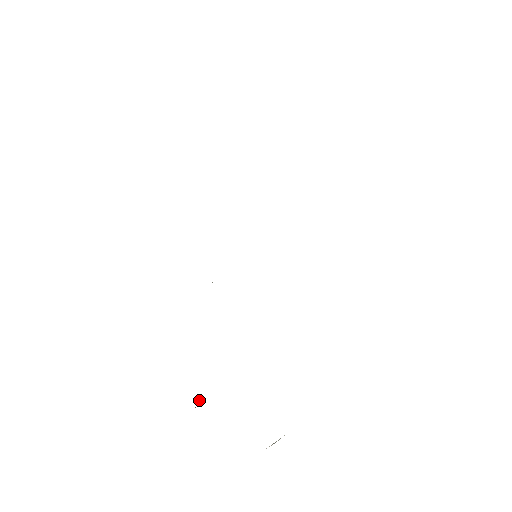
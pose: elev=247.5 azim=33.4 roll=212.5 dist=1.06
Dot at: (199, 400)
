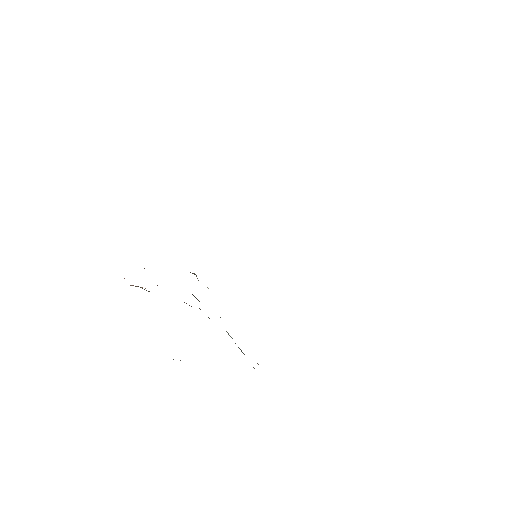
Dot at: (141, 287)
